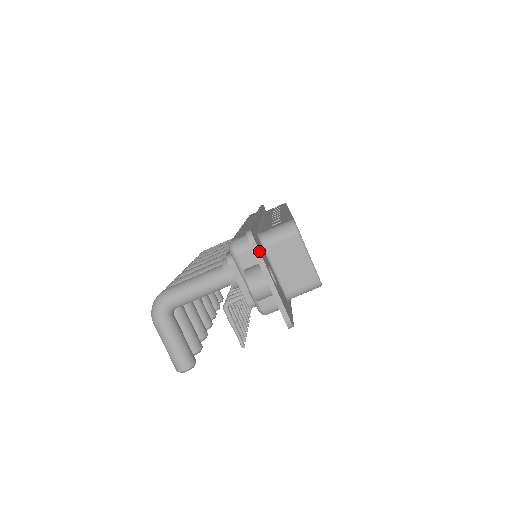
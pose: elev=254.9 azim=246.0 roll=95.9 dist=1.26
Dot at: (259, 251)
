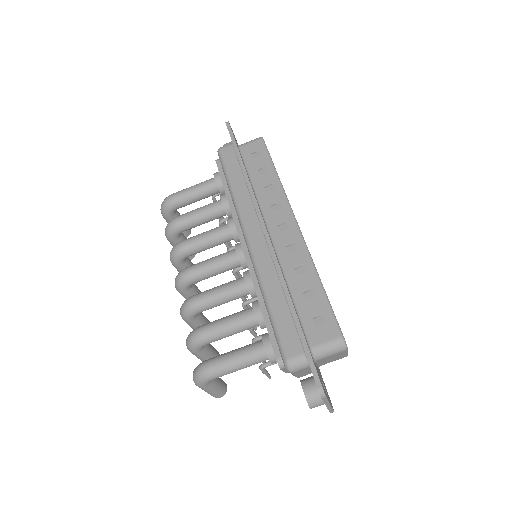
Dot at: (327, 399)
